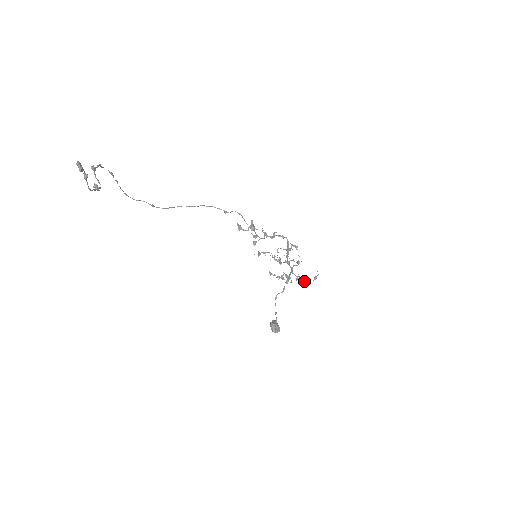
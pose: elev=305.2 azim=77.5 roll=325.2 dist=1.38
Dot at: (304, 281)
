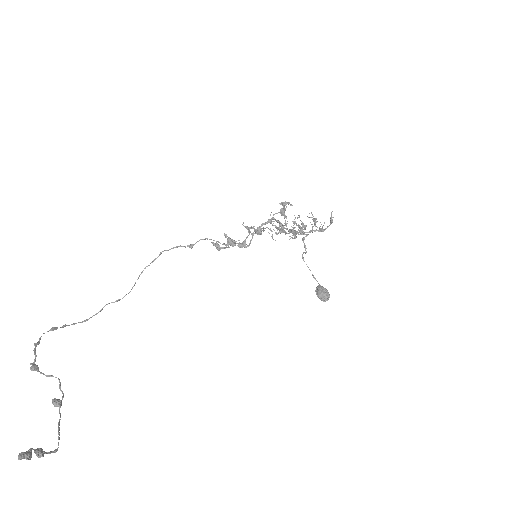
Dot at: (321, 230)
